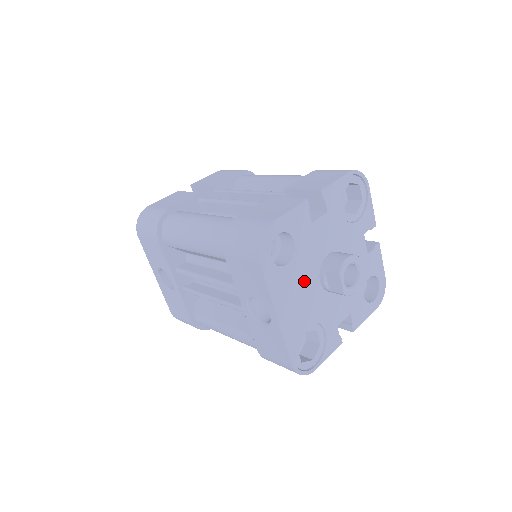
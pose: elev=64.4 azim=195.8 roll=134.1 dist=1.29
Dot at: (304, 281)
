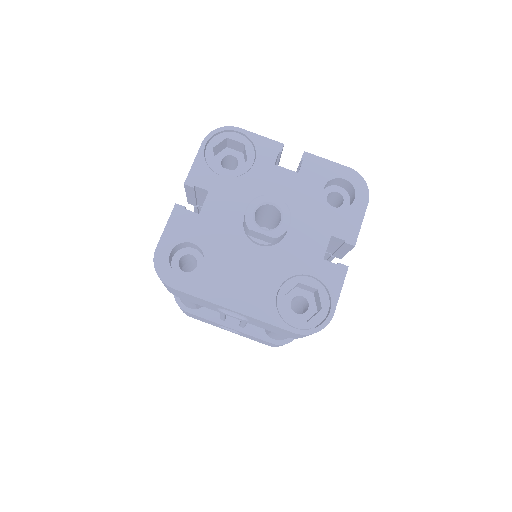
Dot at: (237, 260)
